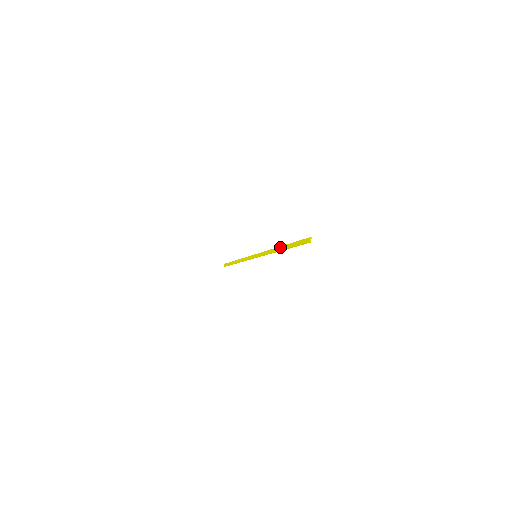
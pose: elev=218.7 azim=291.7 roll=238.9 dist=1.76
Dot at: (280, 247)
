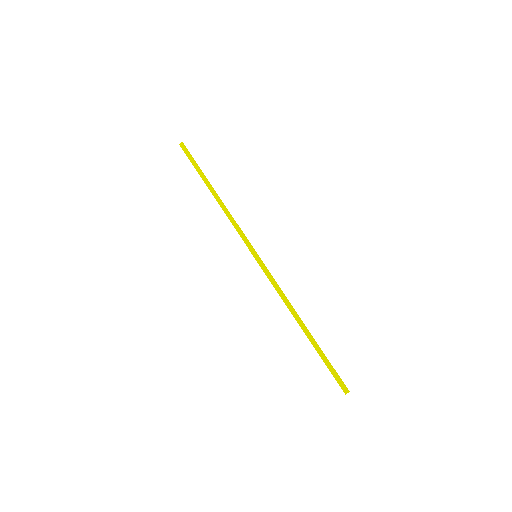
Dot at: (303, 325)
